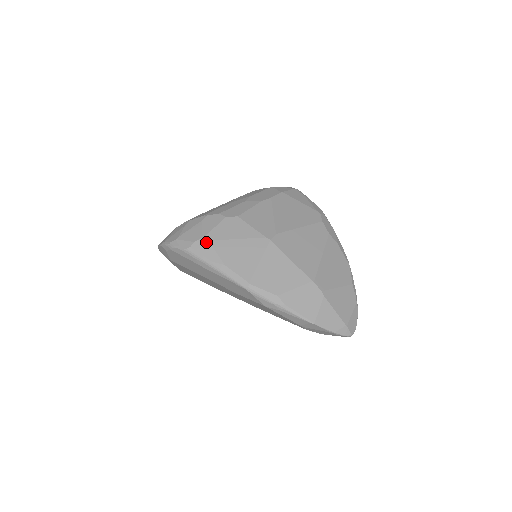
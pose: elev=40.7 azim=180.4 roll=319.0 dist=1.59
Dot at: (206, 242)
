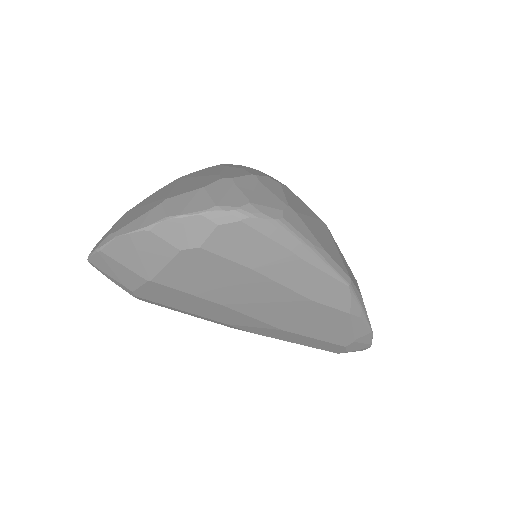
Dot at: (295, 213)
